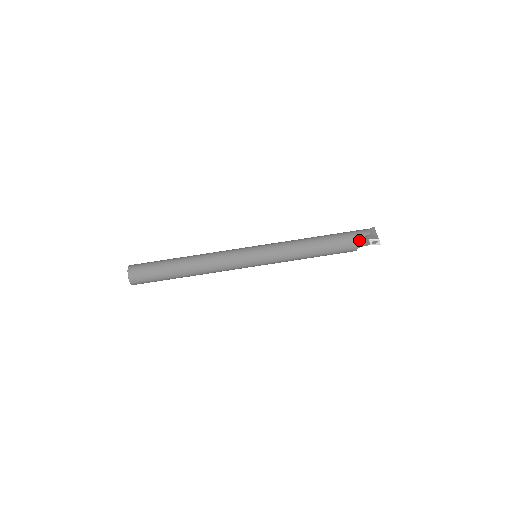
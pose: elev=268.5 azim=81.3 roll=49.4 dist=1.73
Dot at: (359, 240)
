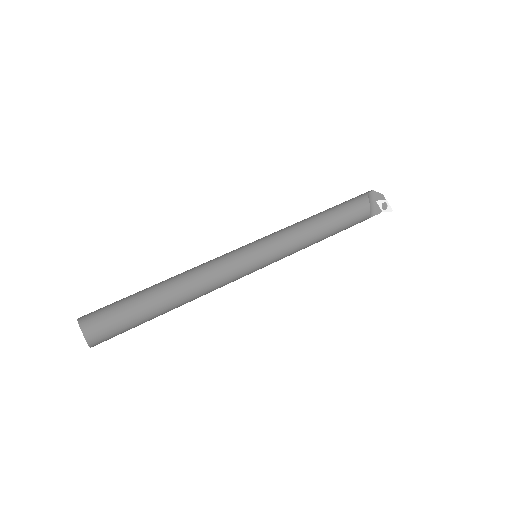
Dot at: (365, 197)
